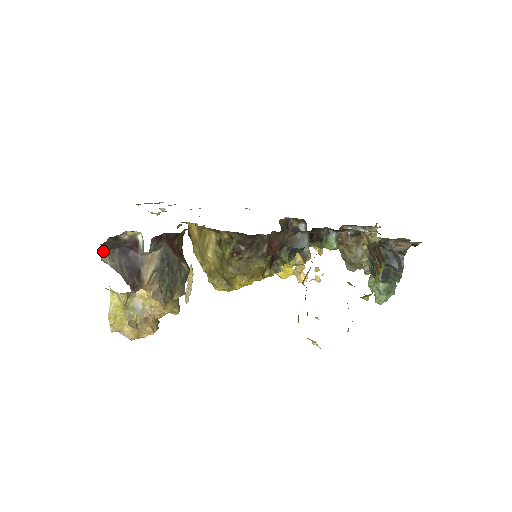
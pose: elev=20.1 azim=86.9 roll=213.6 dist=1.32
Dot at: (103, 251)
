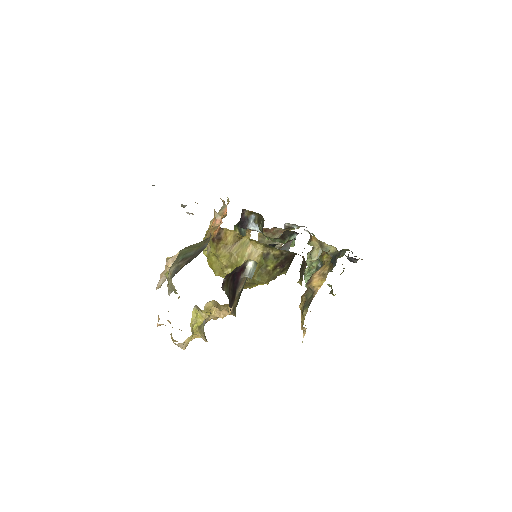
Dot at: (224, 279)
